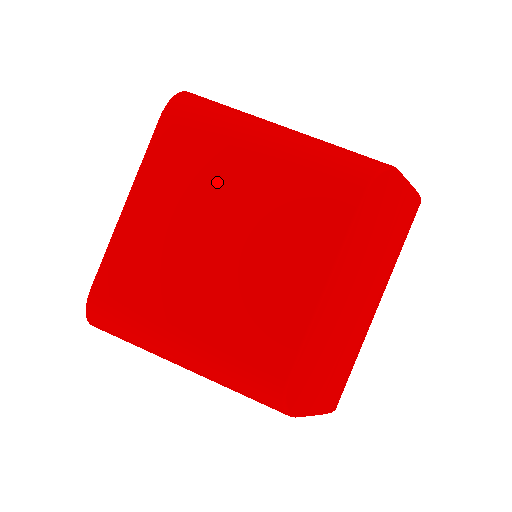
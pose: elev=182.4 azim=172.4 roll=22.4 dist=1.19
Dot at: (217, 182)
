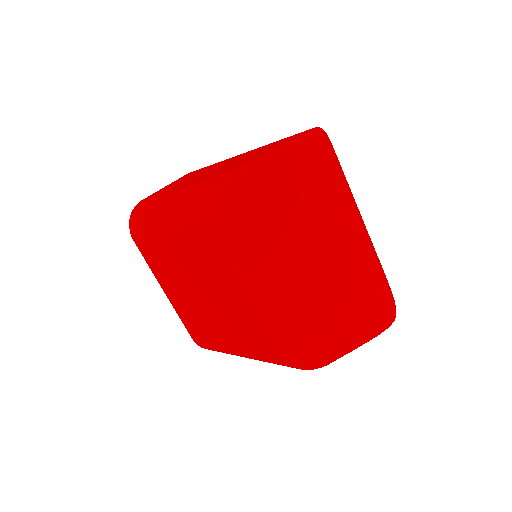
Dot at: (172, 261)
